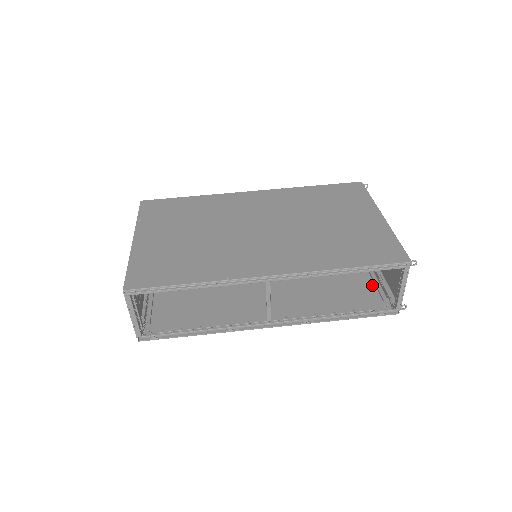
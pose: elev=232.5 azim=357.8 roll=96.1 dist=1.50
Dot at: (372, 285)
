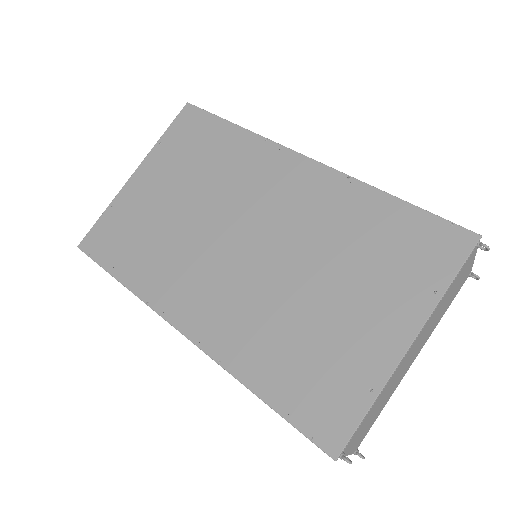
Dot at: occluded
